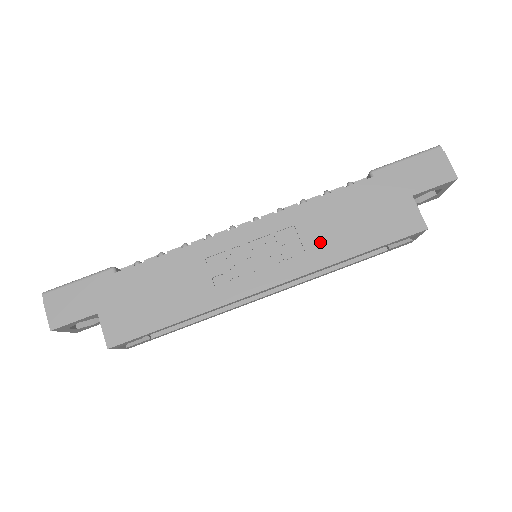
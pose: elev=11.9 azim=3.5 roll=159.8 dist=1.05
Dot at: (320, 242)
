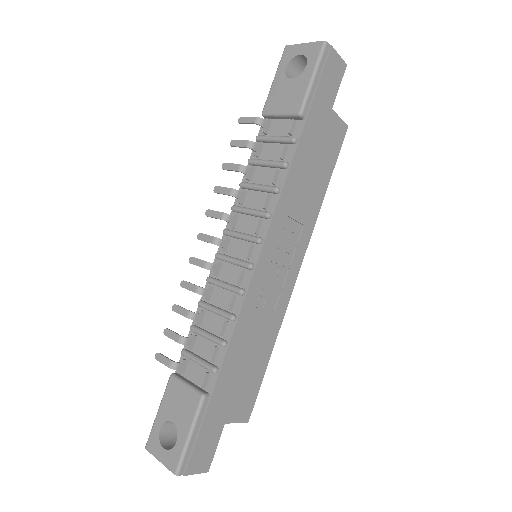
Dot at: (306, 207)
